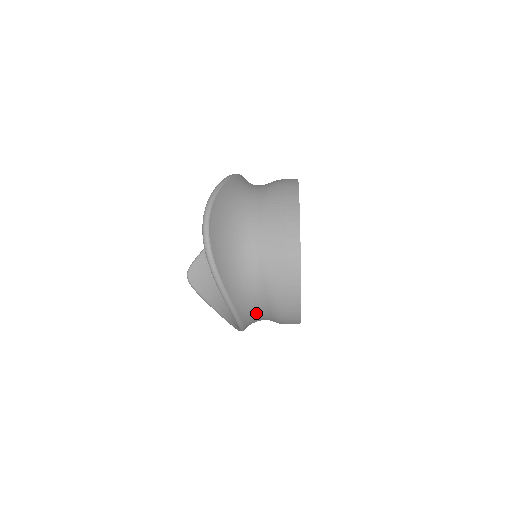
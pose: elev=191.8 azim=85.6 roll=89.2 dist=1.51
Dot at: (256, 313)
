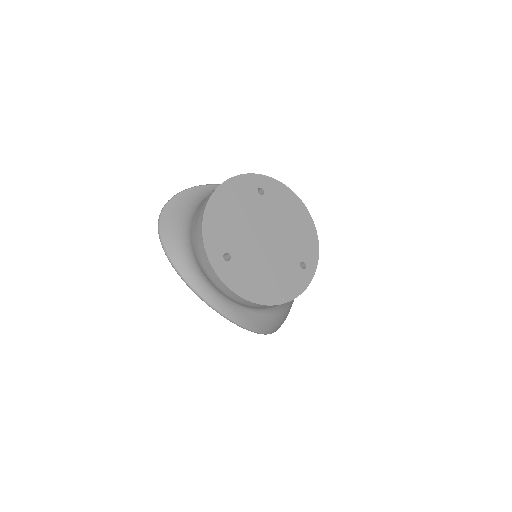
Dot at: (207, 284)
